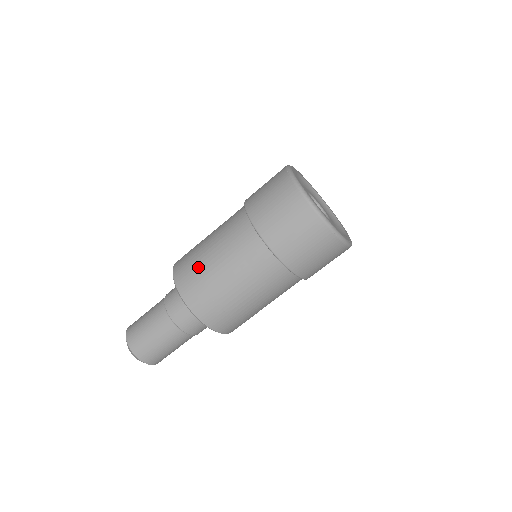
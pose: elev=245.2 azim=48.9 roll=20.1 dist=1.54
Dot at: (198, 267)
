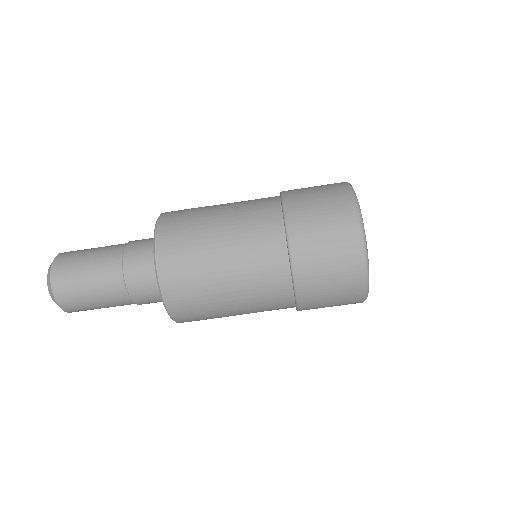
Dot at: (202, 292)
